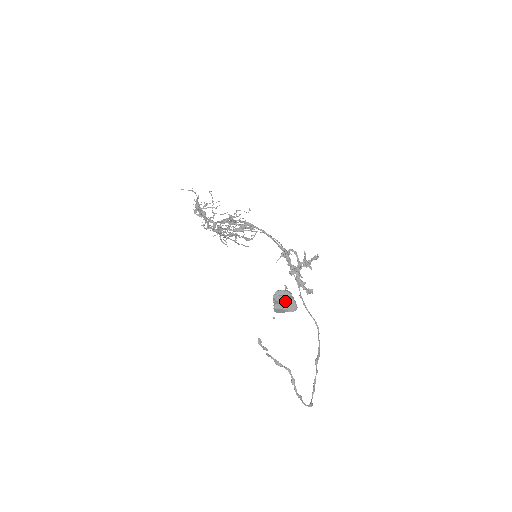
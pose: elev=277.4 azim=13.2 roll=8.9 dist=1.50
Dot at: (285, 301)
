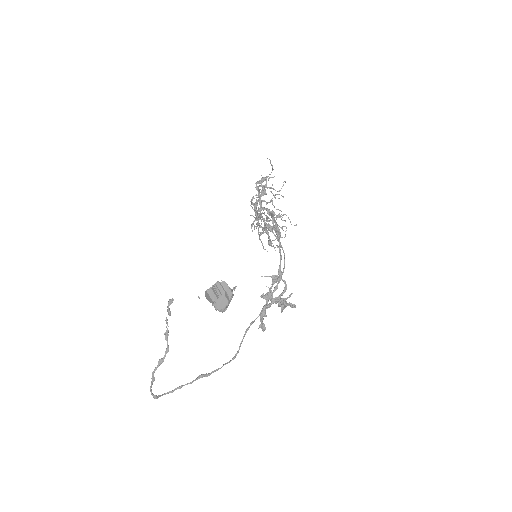
Dot at: (221, 295)
